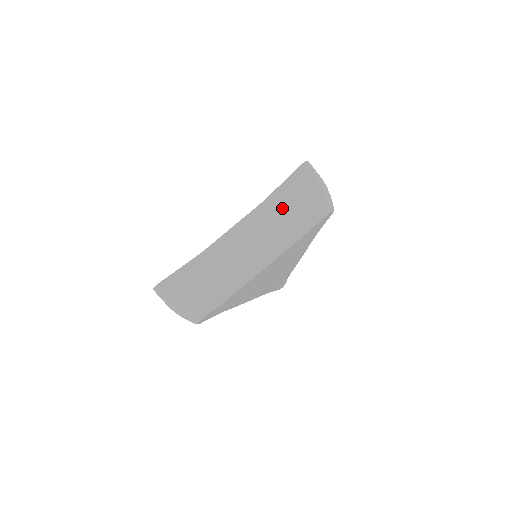
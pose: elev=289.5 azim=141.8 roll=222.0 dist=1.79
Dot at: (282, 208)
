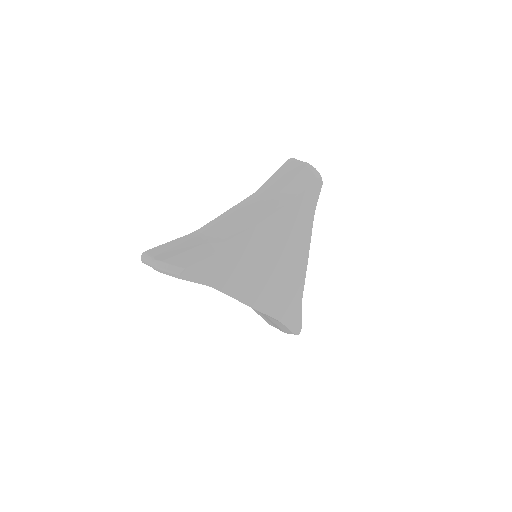
Dot at: (273, 189)
